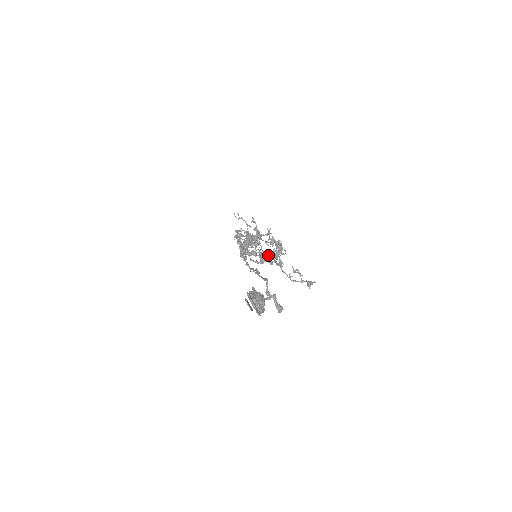
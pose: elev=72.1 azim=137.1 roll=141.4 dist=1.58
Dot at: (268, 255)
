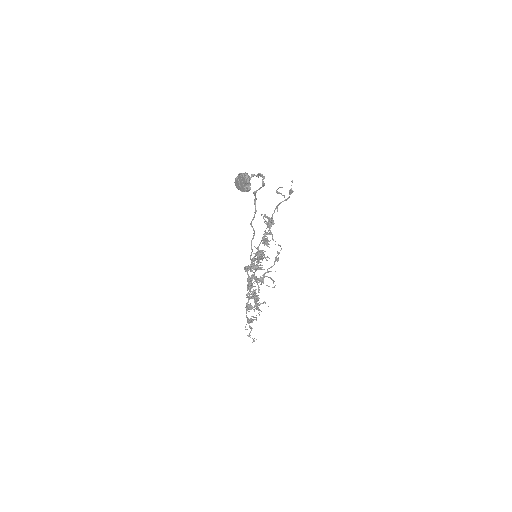
Dot at: (264, 238)
